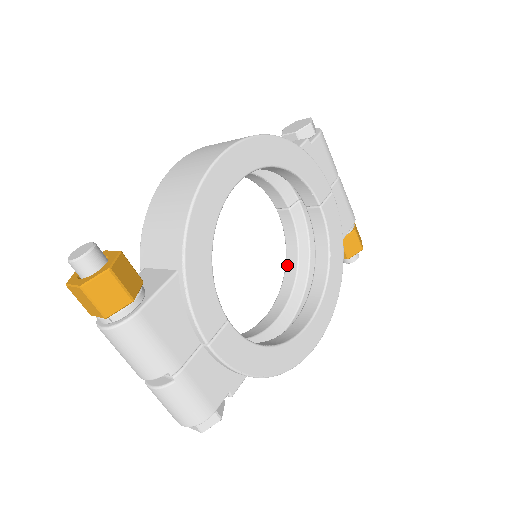
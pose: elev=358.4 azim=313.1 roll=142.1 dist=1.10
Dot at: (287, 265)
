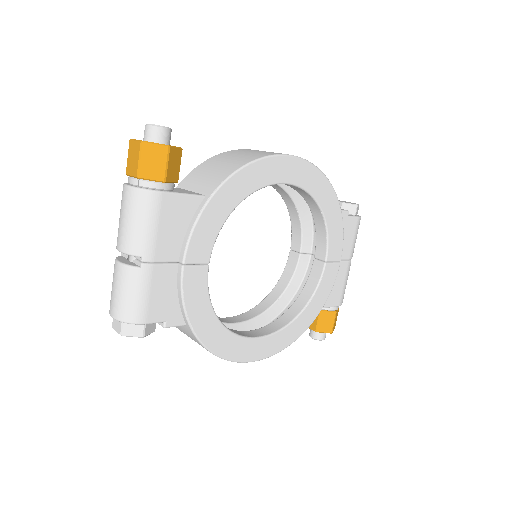
Dot at: (268, 297)
